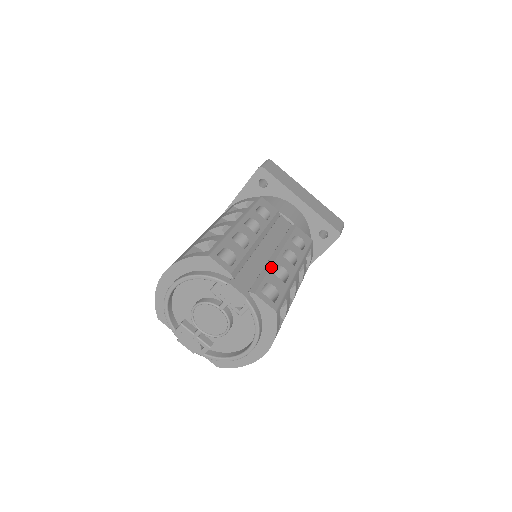
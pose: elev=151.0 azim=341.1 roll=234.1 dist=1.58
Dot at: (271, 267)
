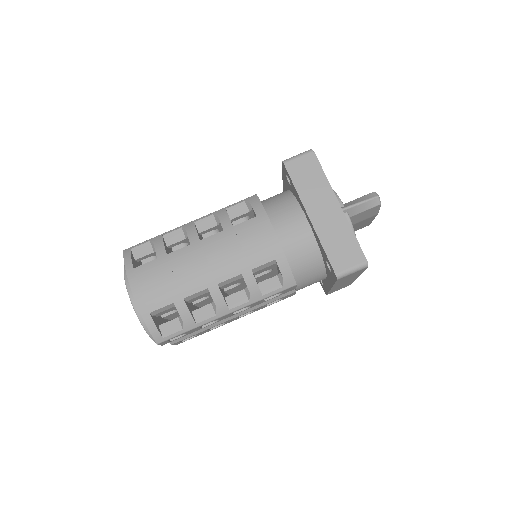
Dot at: (212, 327)
